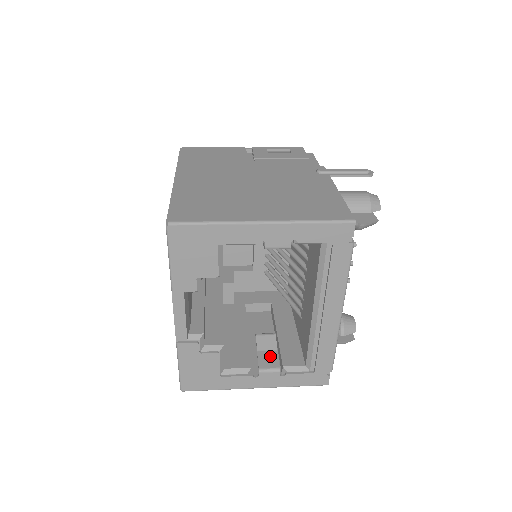
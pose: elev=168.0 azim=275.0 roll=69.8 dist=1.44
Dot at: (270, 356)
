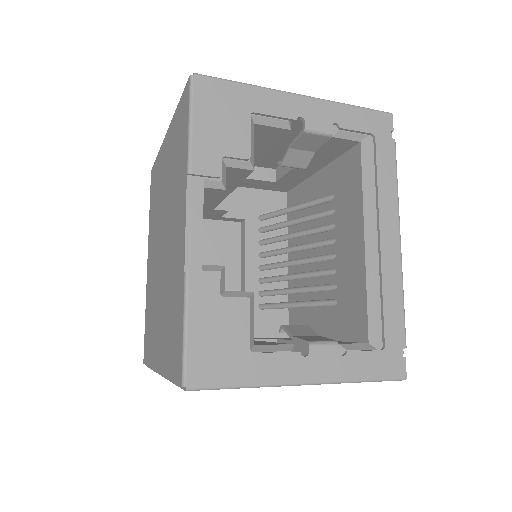
Dot at: (314, 337)
